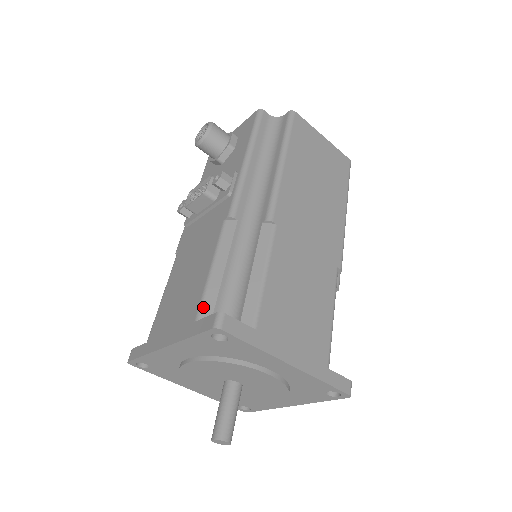
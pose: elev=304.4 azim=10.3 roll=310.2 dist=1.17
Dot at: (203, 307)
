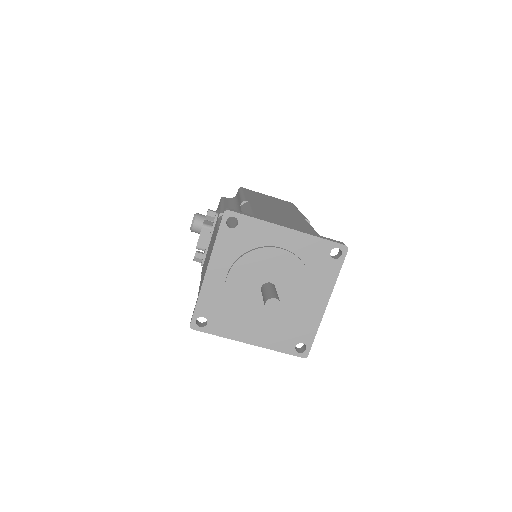
Dot at: occluded
